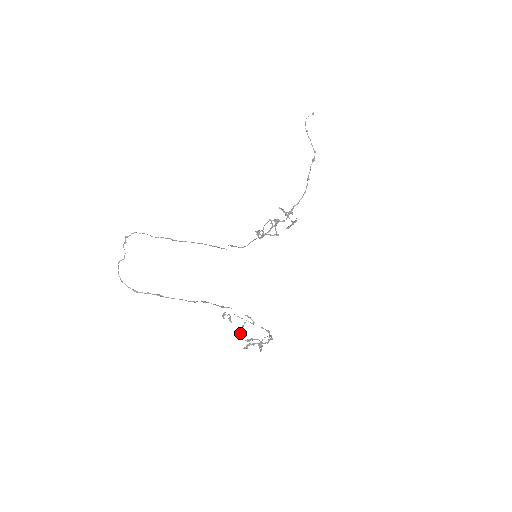
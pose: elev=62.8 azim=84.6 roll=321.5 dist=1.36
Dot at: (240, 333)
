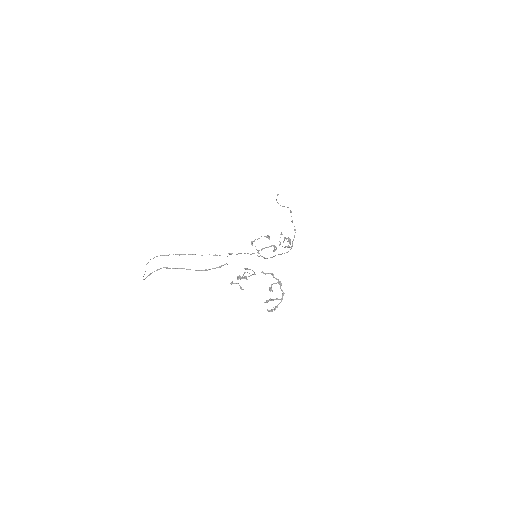
Dot at: (241, 277)
